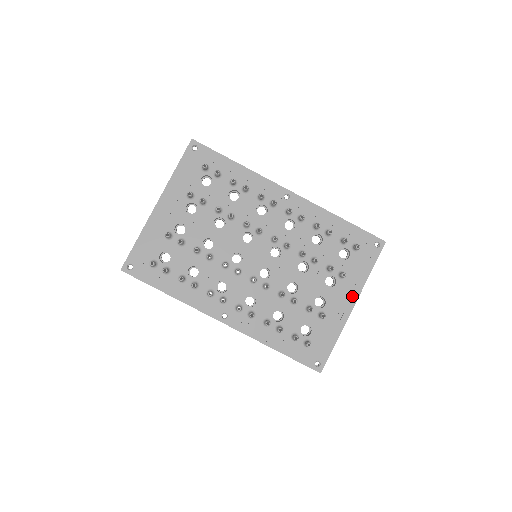
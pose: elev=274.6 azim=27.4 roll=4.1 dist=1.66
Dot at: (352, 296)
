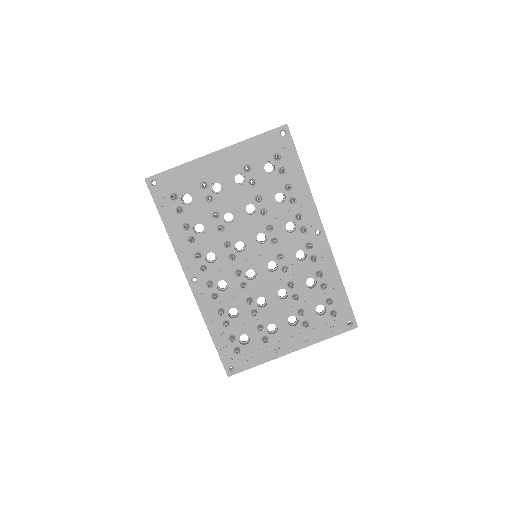
Dot at: (299, 344)
